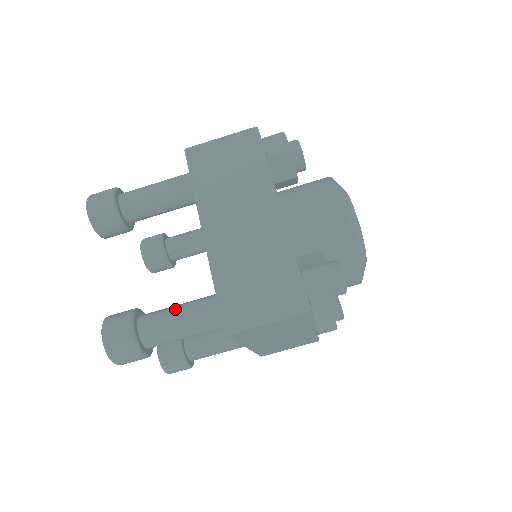
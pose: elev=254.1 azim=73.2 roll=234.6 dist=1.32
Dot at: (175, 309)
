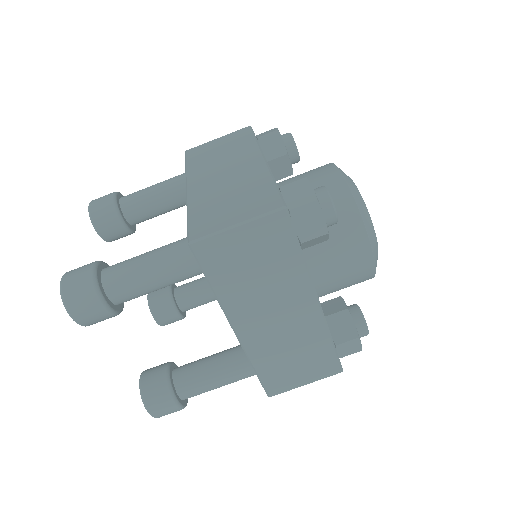
Dot at: (146, 252)
